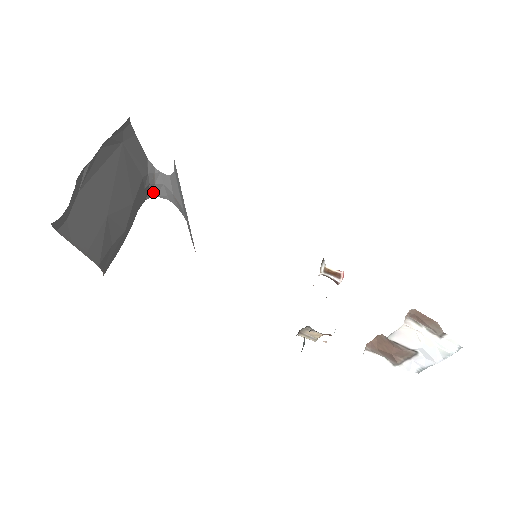
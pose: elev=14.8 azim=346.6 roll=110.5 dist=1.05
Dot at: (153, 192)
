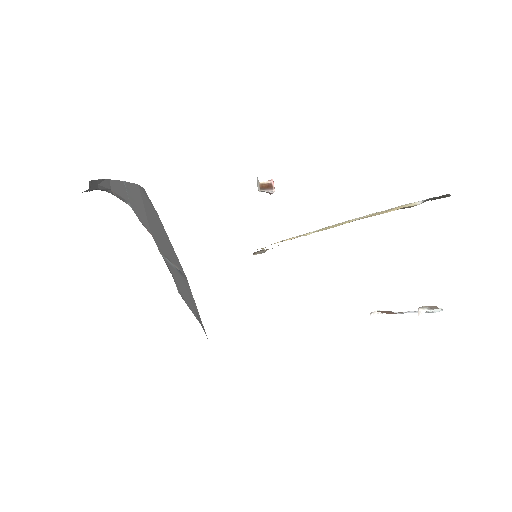
Dot at: occluded
